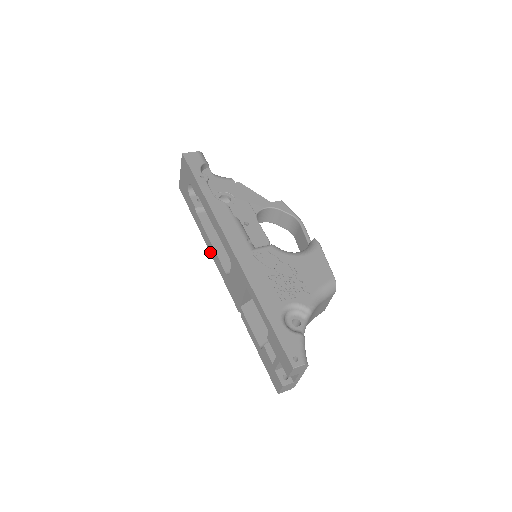
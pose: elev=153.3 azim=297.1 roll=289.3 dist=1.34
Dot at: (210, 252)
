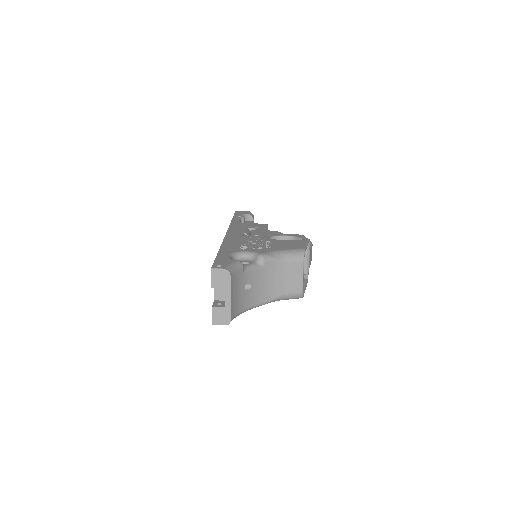
Dot at: occluded
